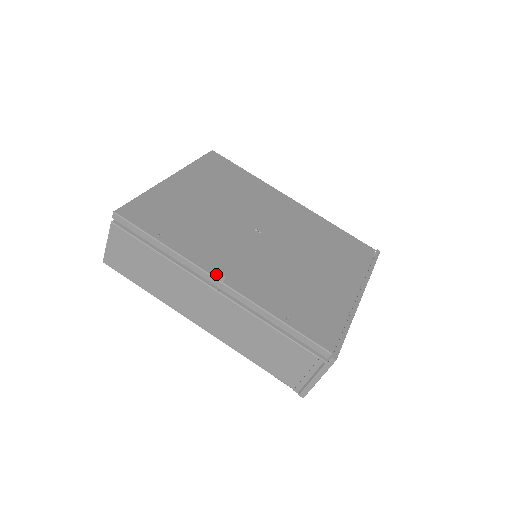
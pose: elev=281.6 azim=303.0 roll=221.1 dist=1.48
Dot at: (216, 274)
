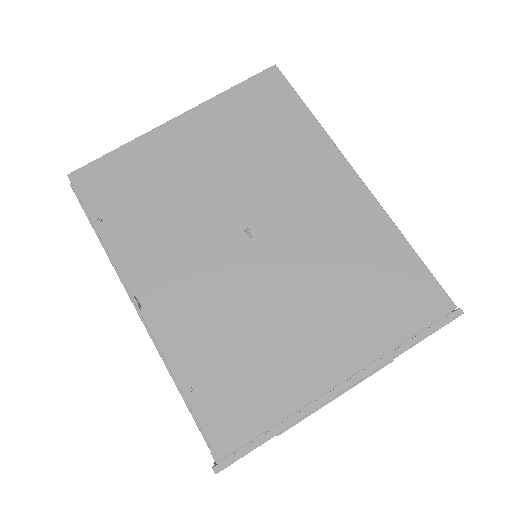
Dot at: (137, 294)
